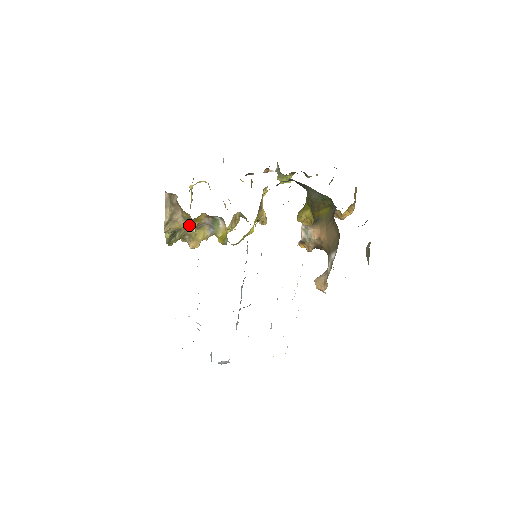
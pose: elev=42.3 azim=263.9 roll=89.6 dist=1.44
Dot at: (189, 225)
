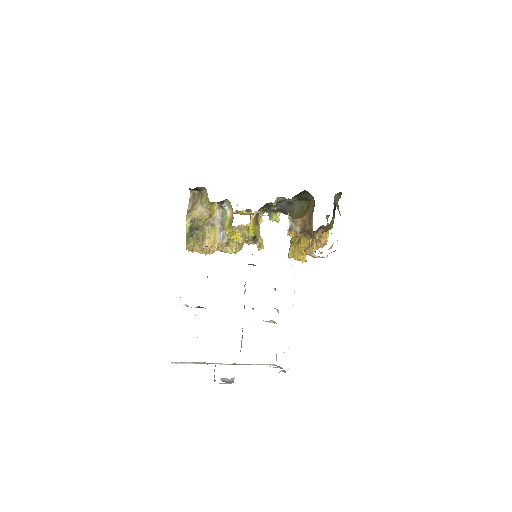
Dot at: (205, 212)
